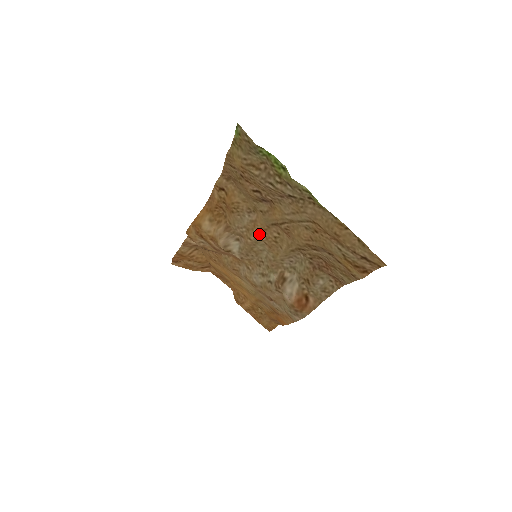
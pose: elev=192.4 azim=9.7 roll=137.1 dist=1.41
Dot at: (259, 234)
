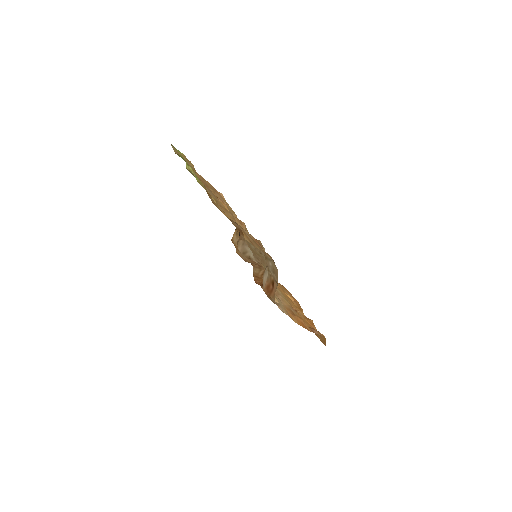
Dot at: occluded
